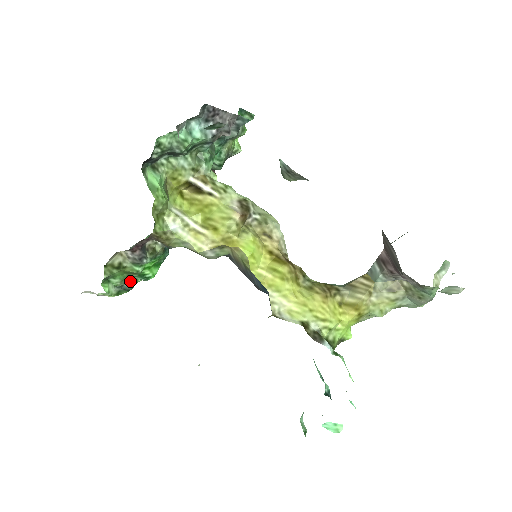
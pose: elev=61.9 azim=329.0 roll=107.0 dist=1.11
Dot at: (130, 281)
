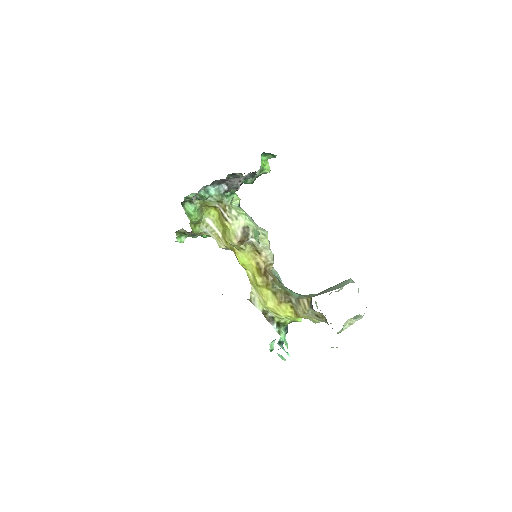
Dot at: occluded
